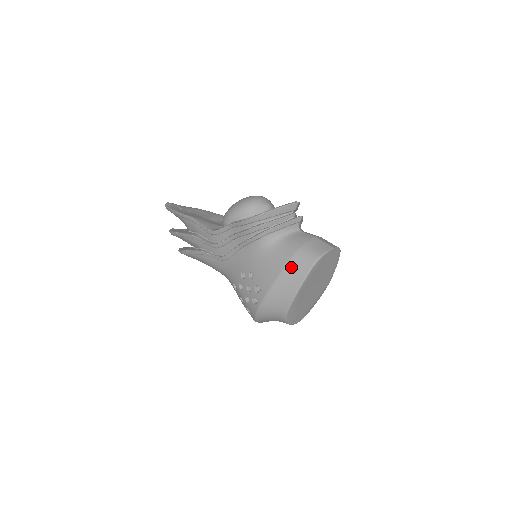
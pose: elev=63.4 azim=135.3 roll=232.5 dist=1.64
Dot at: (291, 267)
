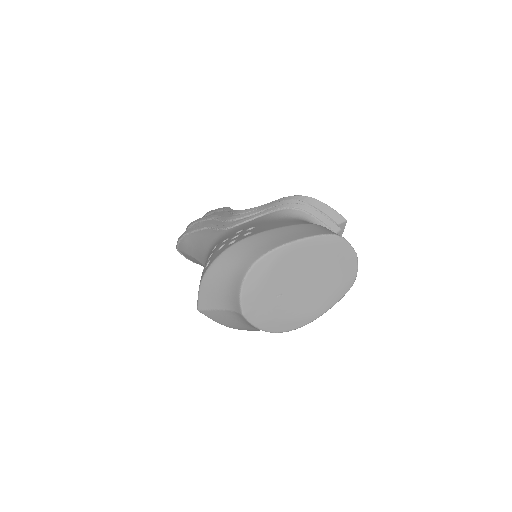
Dot at: (305, 226)
